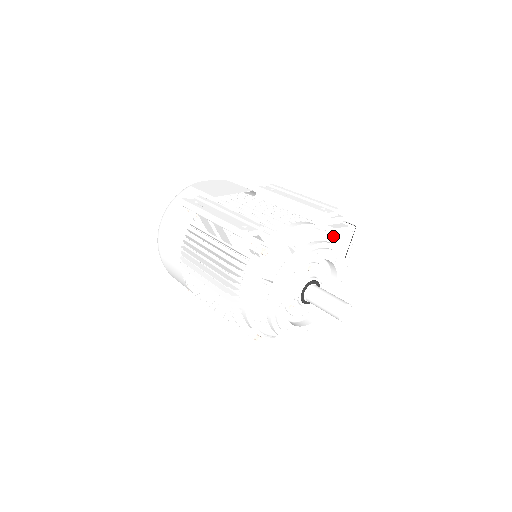
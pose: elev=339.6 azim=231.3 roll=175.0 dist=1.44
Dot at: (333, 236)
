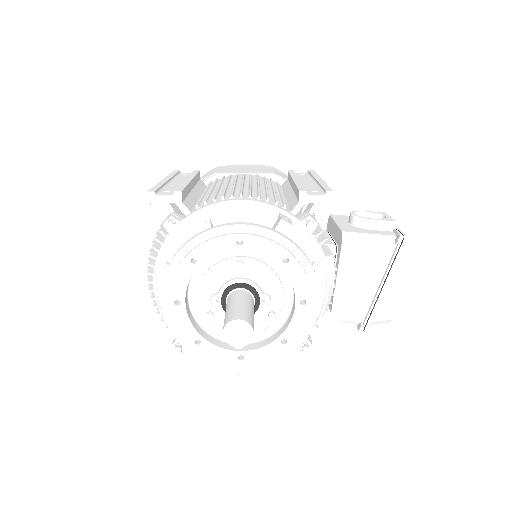
Dot at: (285, 223)
